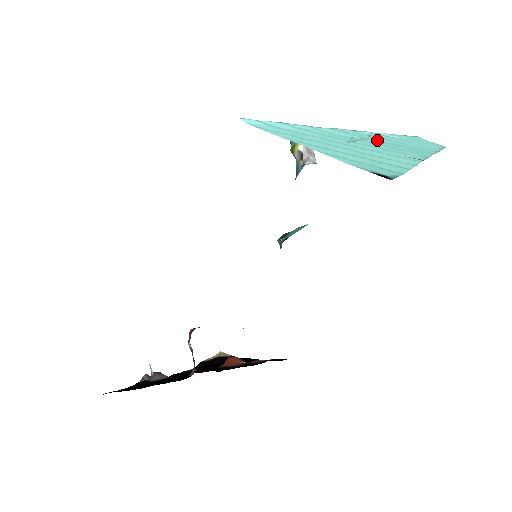
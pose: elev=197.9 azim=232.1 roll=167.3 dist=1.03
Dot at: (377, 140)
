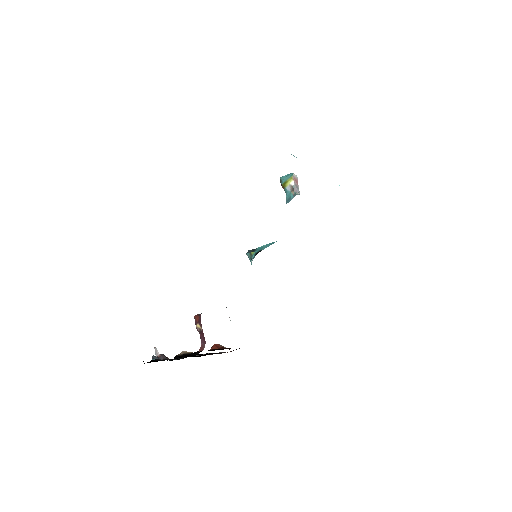
Dot at: occluded
